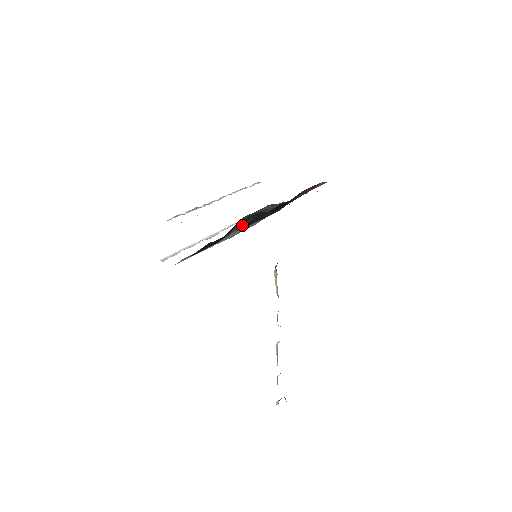
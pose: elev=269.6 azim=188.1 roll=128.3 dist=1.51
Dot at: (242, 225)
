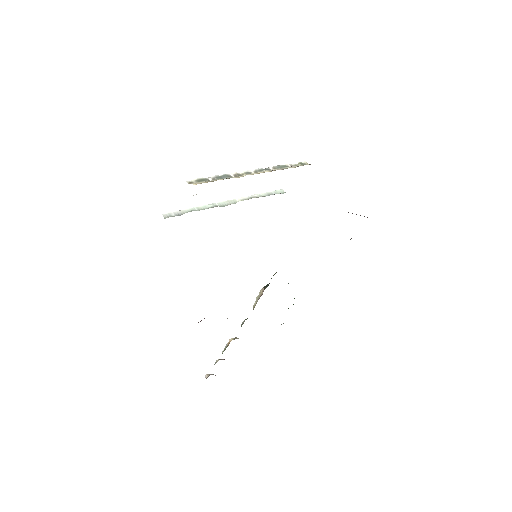
Dot at: occluded
